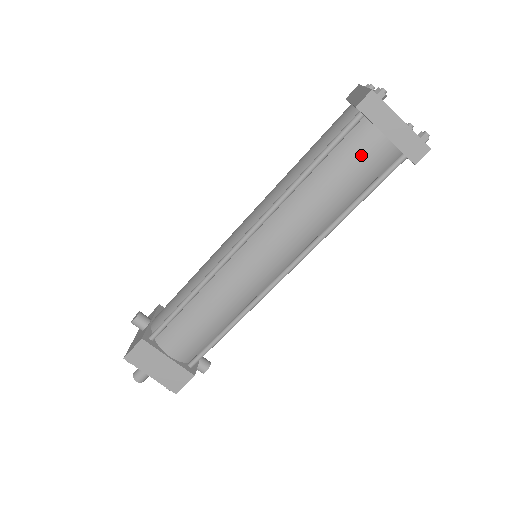
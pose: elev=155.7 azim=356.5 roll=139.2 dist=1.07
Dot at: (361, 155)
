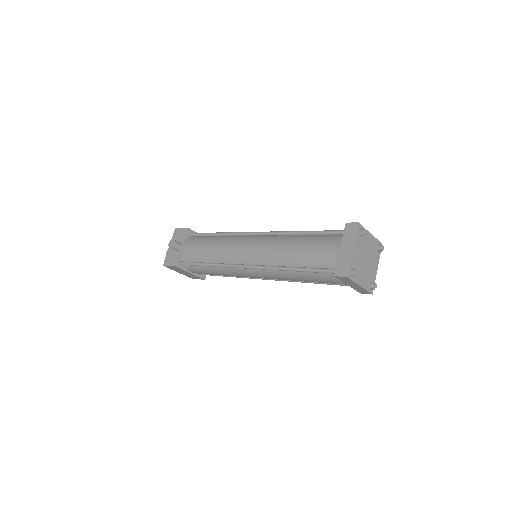
Dot at: (330, 281)
